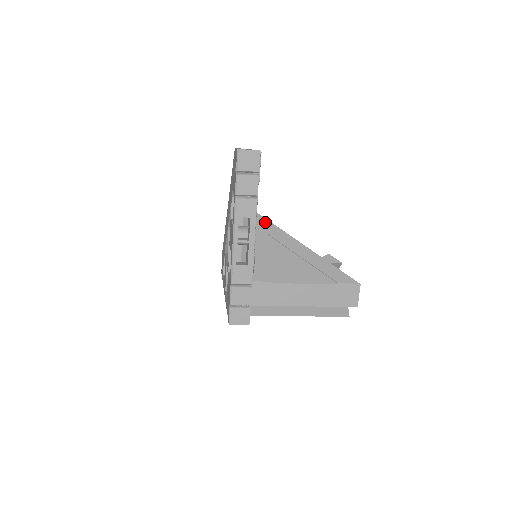
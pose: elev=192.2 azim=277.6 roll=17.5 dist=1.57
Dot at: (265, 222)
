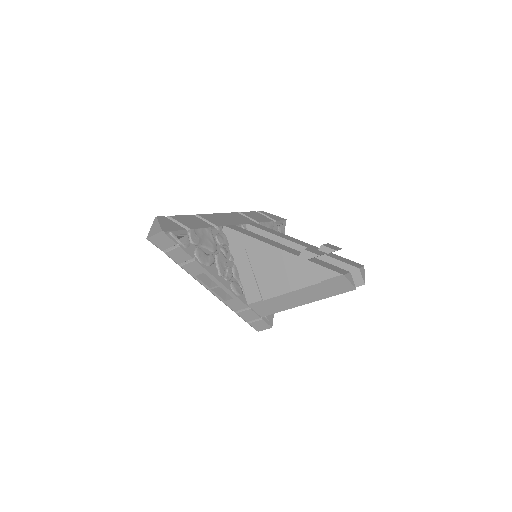
Dot at: (238, 236)
